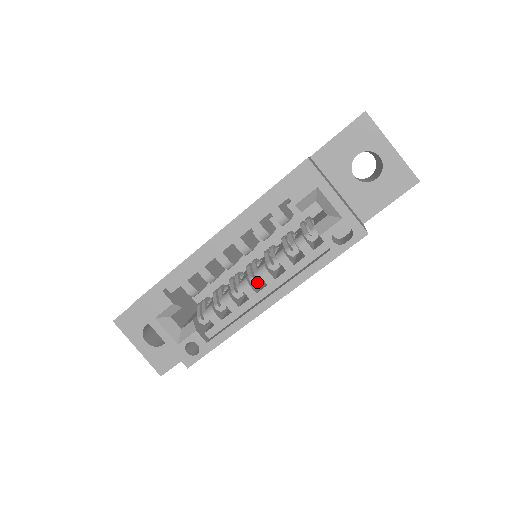
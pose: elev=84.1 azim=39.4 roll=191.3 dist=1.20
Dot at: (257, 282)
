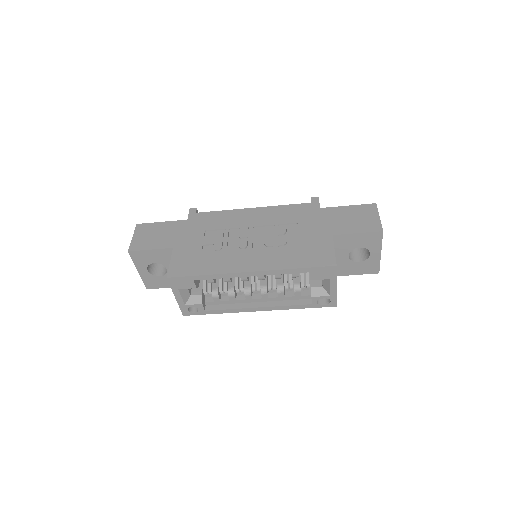
Dot at: (256, 293)
